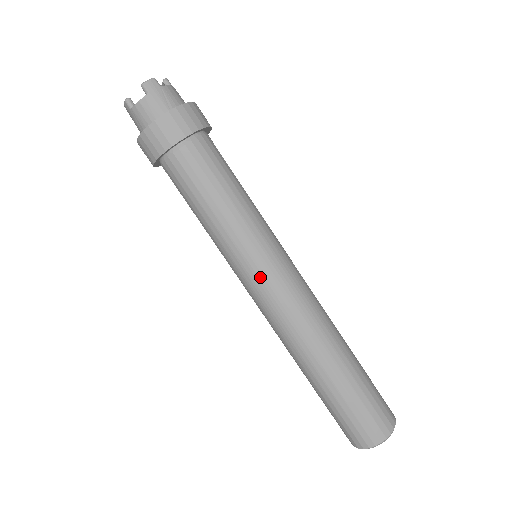
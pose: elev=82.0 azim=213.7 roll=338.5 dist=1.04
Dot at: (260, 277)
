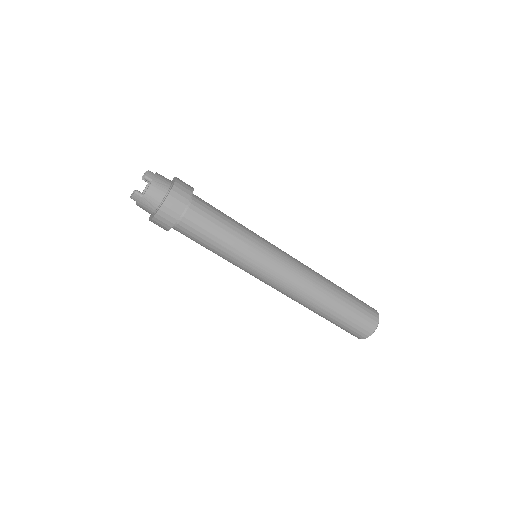
Dot at: occluded
